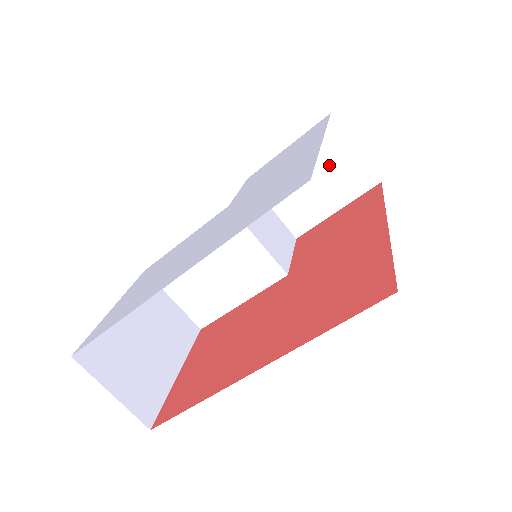
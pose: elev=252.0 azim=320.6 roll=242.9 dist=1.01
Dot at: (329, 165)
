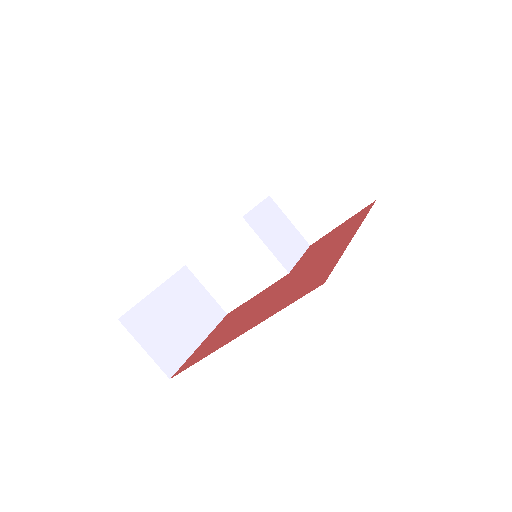
Dot at: (333, 185)
